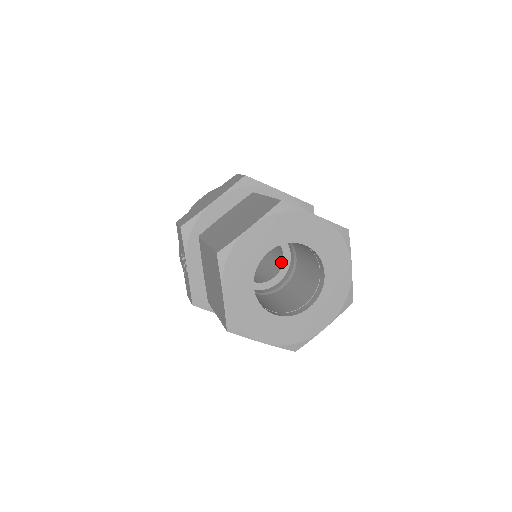
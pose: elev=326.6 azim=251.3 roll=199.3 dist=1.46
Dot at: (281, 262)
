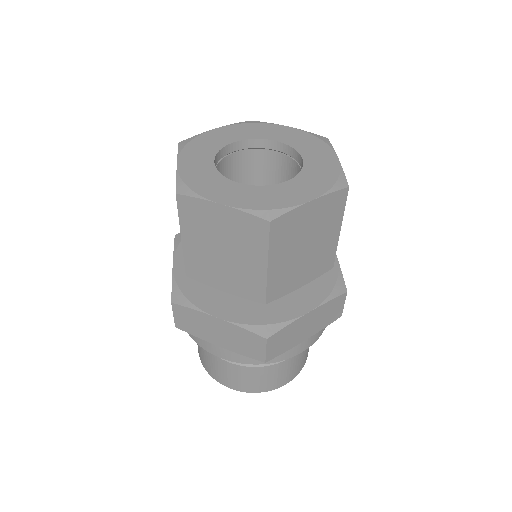
Dot at: occluded
